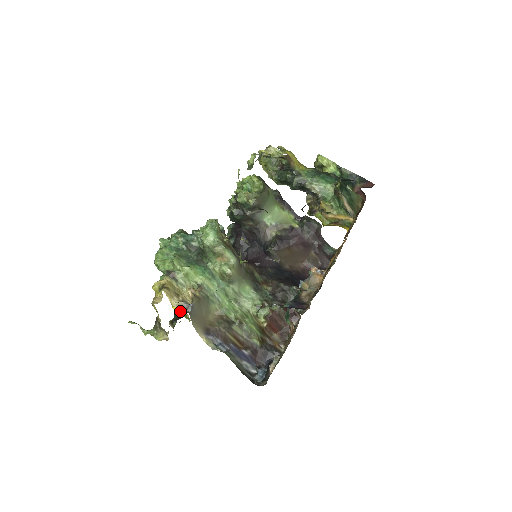
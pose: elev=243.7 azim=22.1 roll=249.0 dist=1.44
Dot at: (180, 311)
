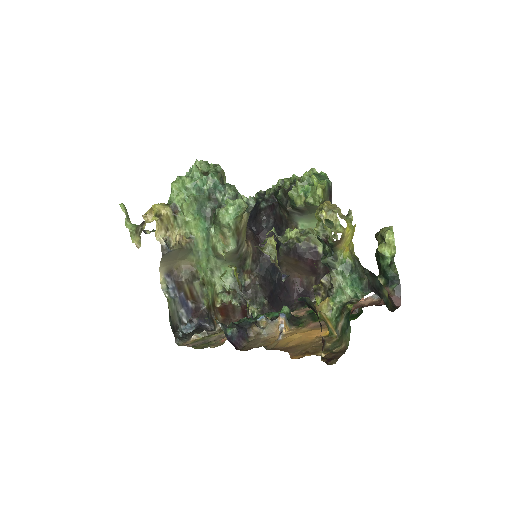
Dot at: occluded
